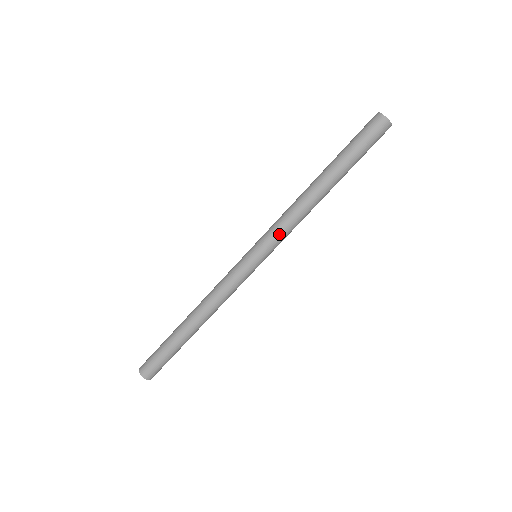
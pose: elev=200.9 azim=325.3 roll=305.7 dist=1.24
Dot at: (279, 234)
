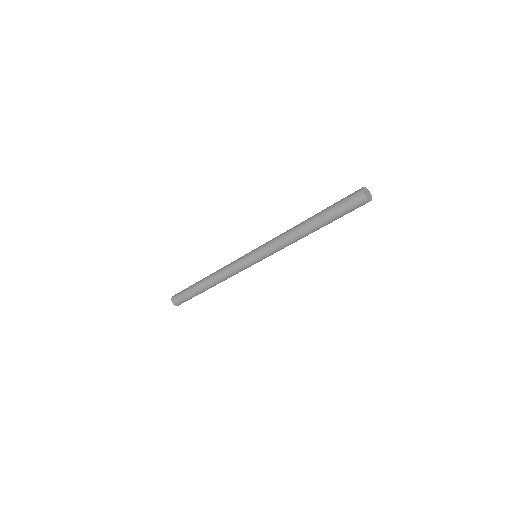
Dot at: (274, 251)
